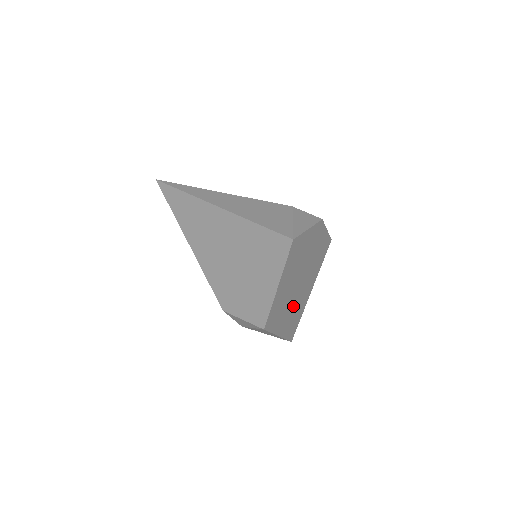
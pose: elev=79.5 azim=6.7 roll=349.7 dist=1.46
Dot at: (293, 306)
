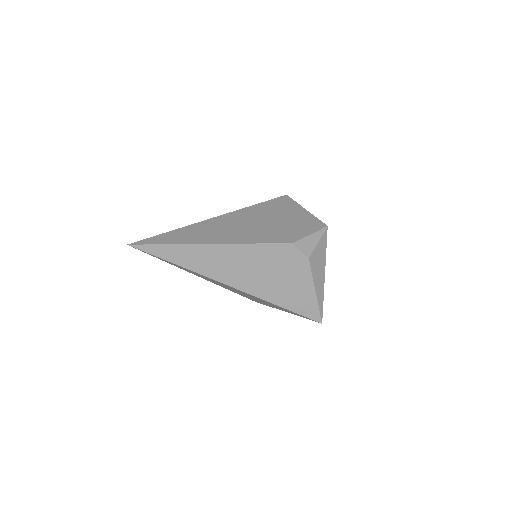
Dot at: occluded
